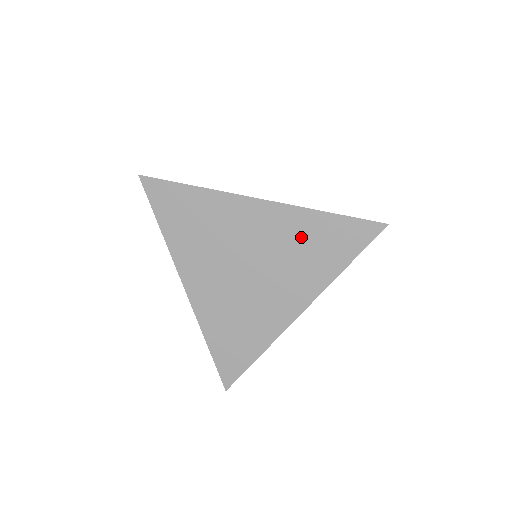
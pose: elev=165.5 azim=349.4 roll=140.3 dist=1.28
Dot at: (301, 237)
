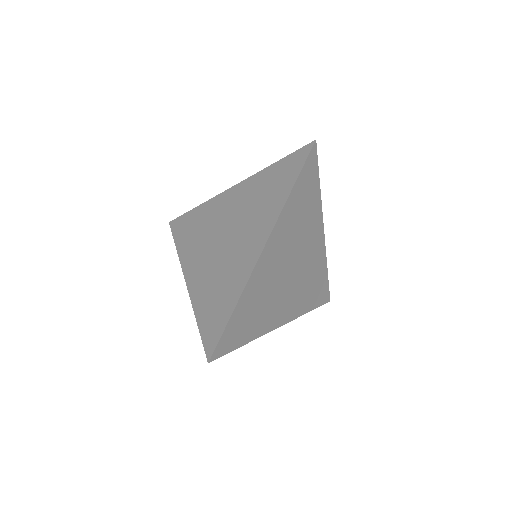
Dot at: (259, 191)
